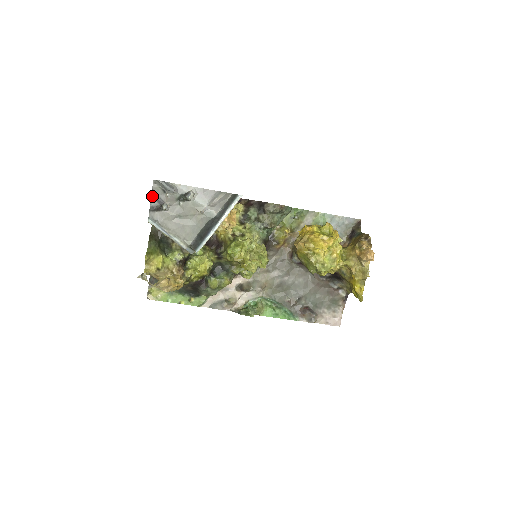
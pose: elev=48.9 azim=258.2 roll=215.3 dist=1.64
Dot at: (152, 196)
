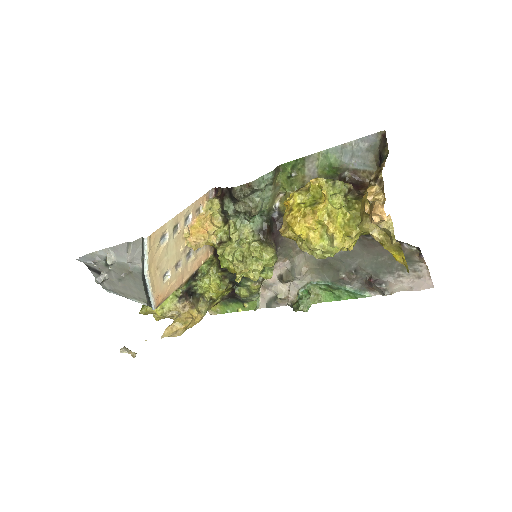
Dot at: (90, 270)
